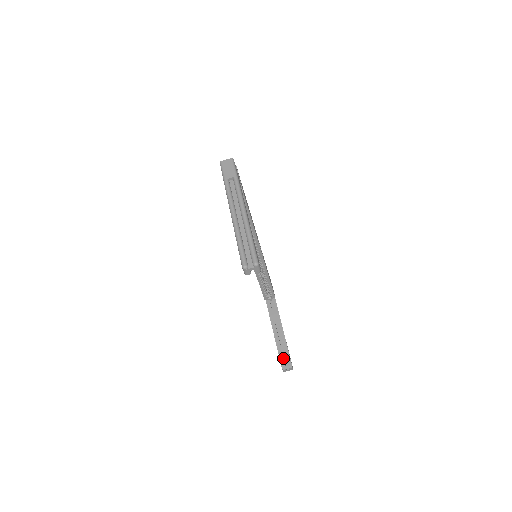
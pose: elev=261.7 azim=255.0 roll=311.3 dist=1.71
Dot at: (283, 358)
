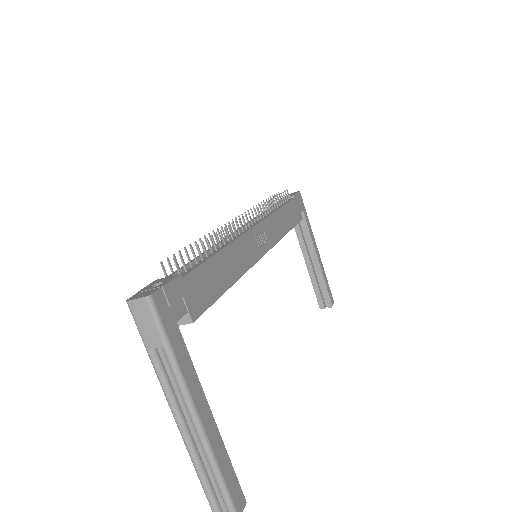
Dot at: (320, 296)
